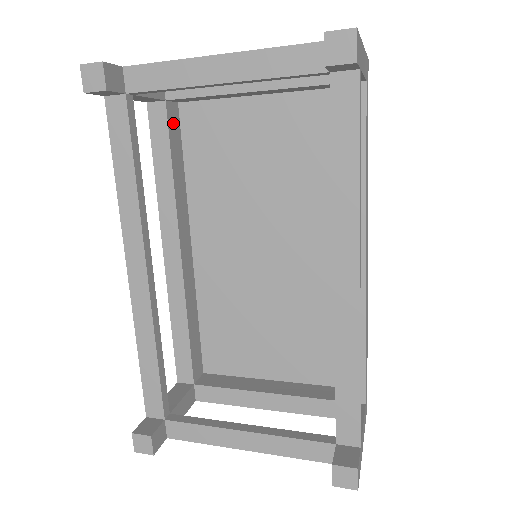
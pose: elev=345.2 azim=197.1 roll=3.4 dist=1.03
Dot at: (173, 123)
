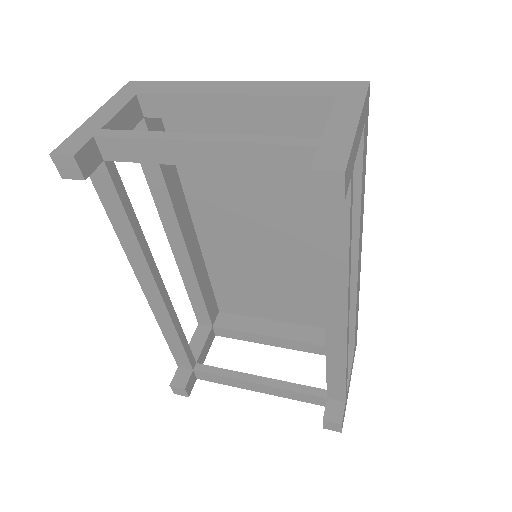
Dot at: occluded
